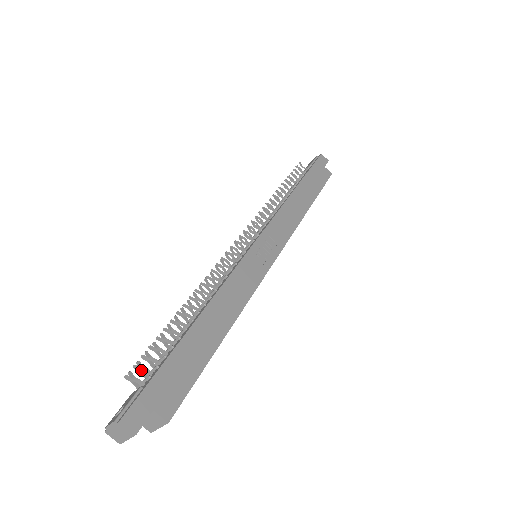
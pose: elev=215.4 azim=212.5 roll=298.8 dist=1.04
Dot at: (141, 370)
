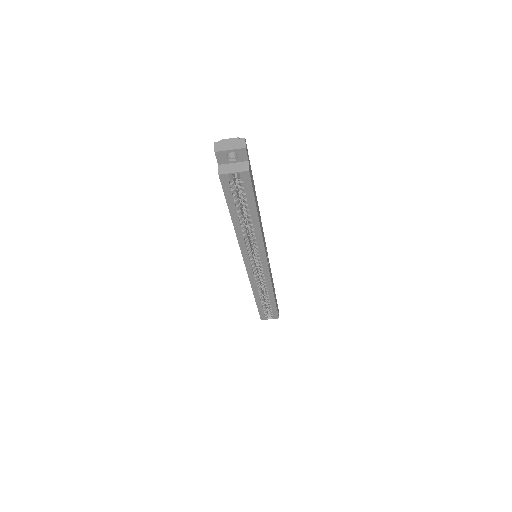
Dot at: occluded
